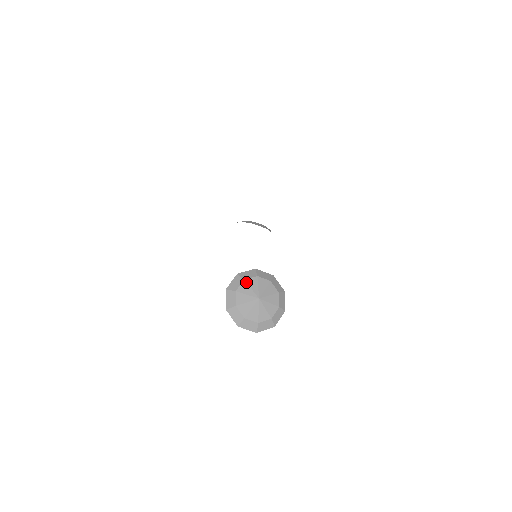
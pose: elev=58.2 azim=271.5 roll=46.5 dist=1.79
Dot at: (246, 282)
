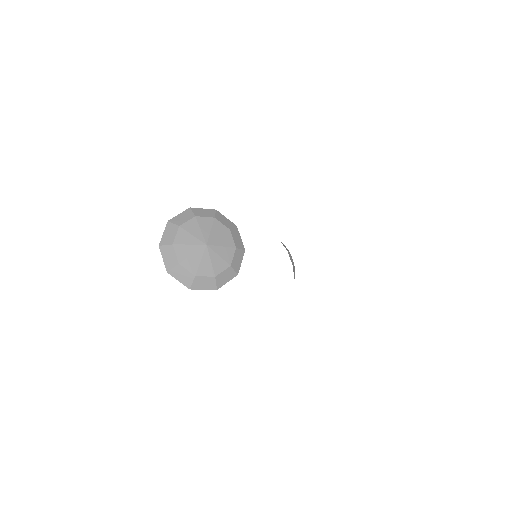
Dot at: (214, 221)
